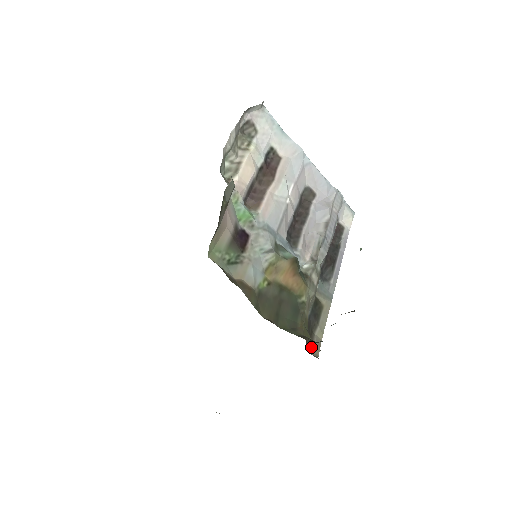
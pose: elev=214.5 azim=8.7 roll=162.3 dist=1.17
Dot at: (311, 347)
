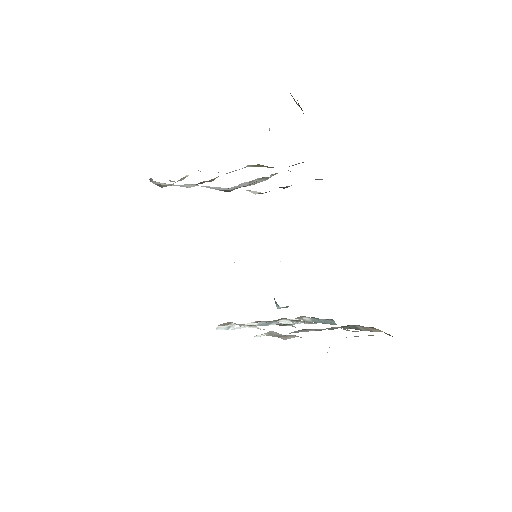
Dot at: occluded
